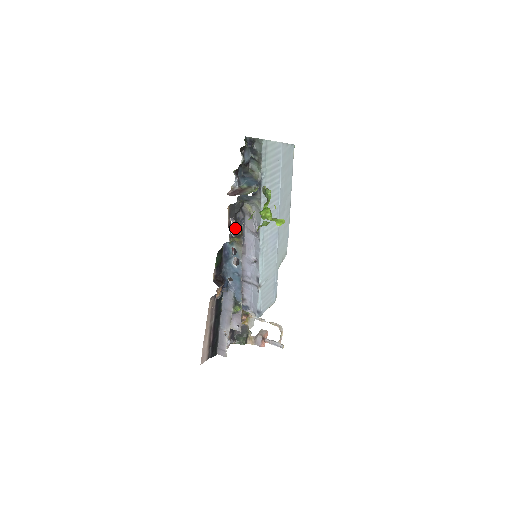
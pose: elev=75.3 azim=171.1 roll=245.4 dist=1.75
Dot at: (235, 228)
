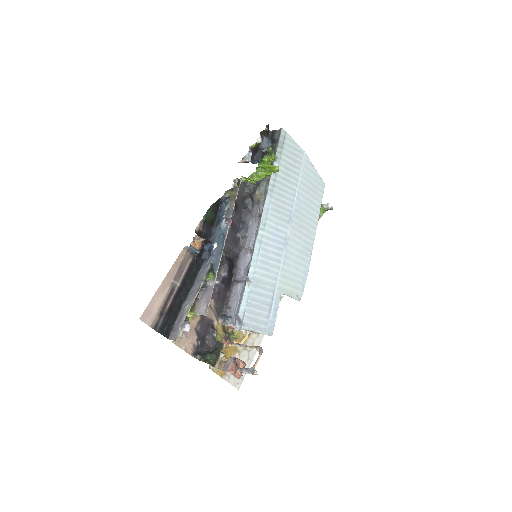
Dot at: (240, 213)
